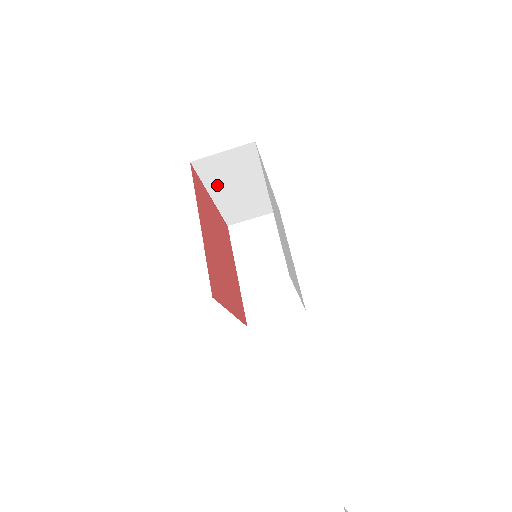
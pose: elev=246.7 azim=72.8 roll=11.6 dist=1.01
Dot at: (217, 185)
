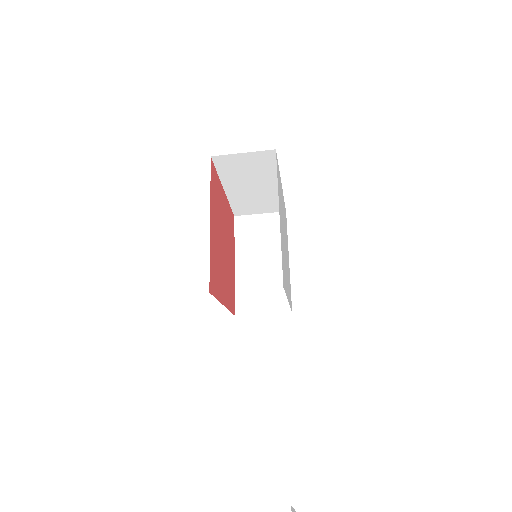
Dot at: (232, 180)
